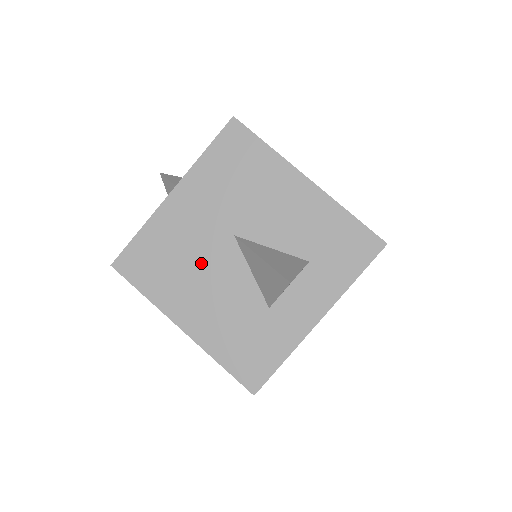
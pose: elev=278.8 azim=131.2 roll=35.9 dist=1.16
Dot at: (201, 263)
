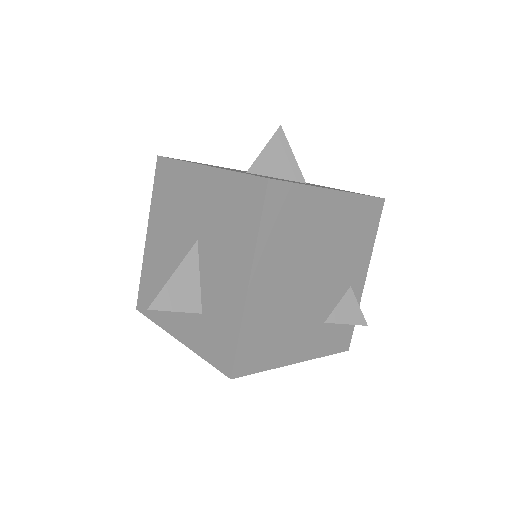
Dot at: (177, 224)
